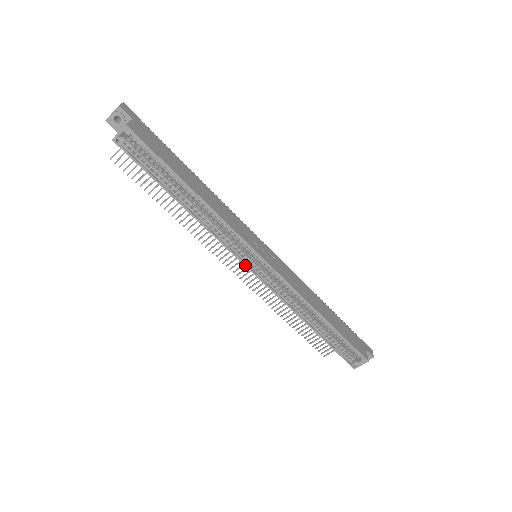
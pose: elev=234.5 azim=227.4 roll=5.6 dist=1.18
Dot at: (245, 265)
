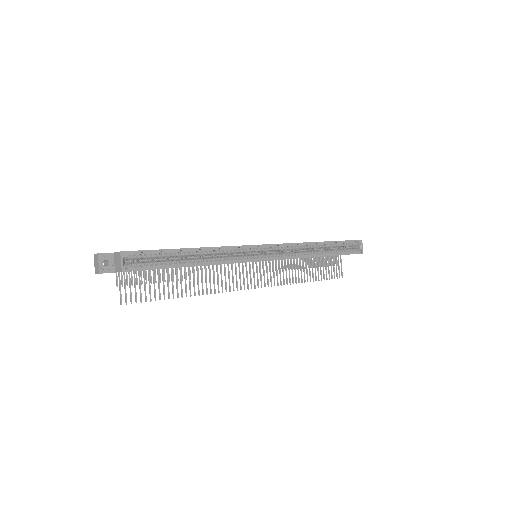
Dot at: occluded
